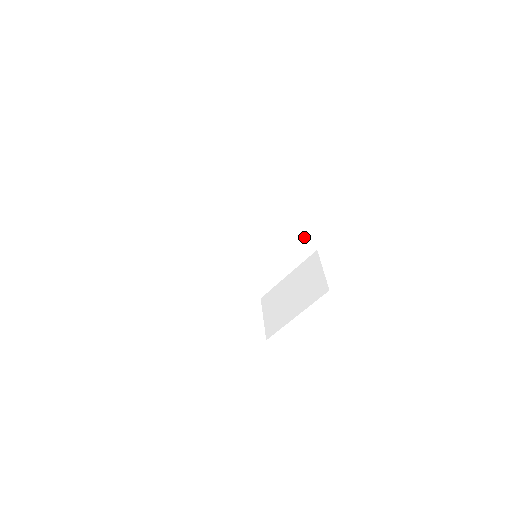
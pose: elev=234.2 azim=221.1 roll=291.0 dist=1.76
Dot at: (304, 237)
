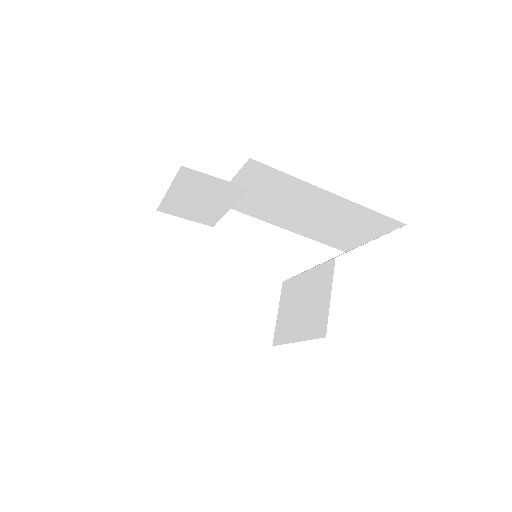
Dot at: (342, 211)
